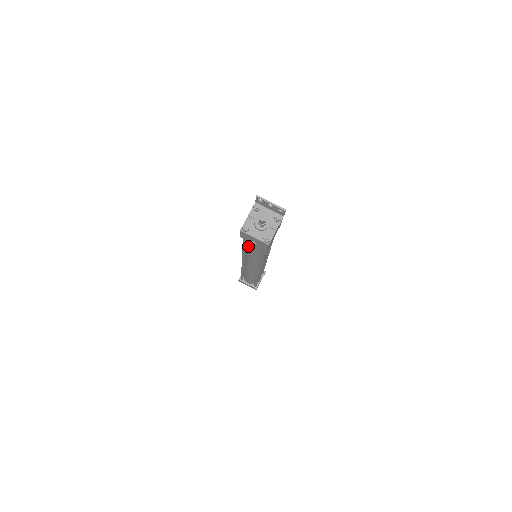
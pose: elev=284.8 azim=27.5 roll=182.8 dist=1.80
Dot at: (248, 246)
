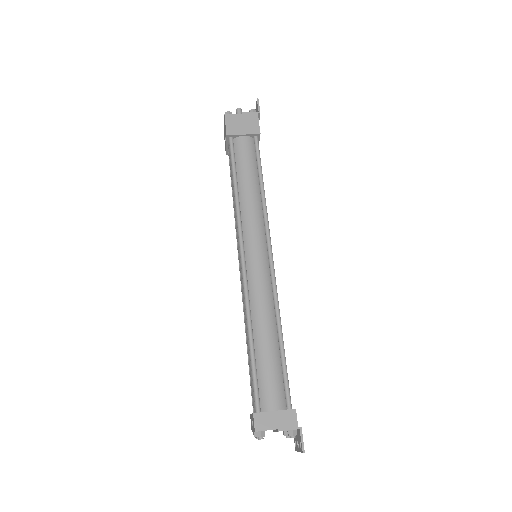
Dot at: occluded
